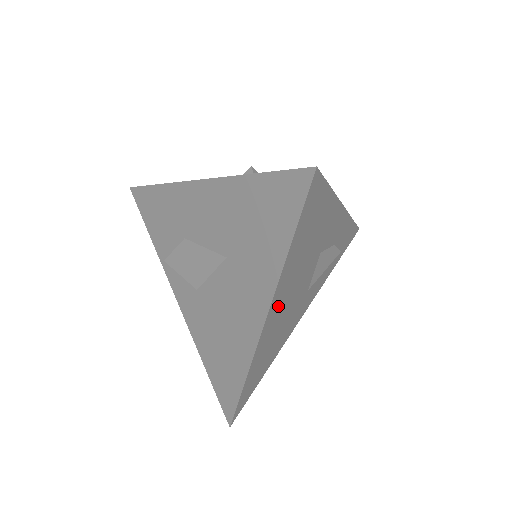
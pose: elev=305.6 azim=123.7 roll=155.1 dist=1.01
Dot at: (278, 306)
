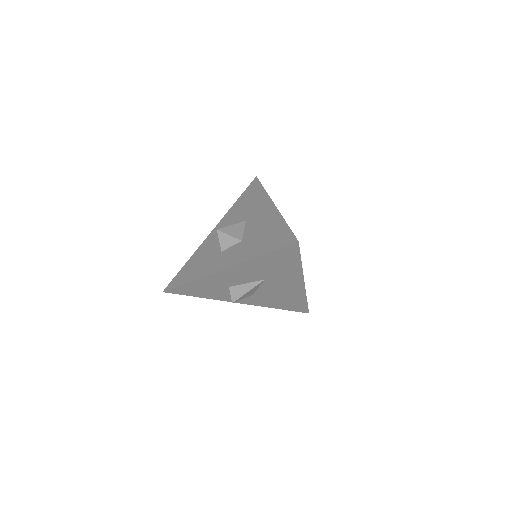
Dot at: occluded
